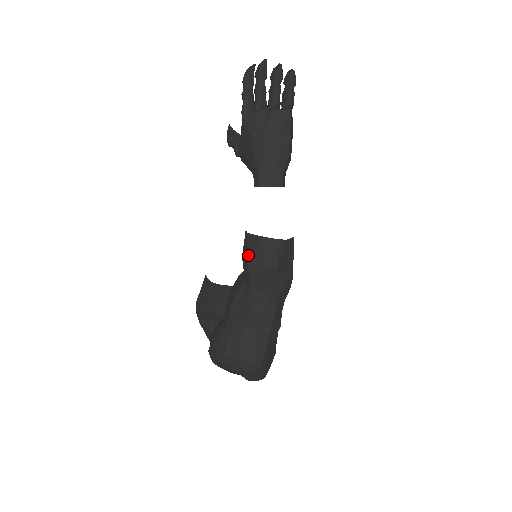
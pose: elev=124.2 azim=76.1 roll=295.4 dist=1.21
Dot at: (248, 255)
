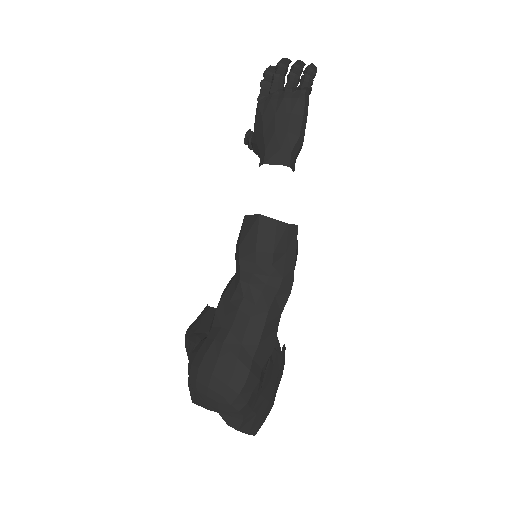
Dot at: (241, 238)
